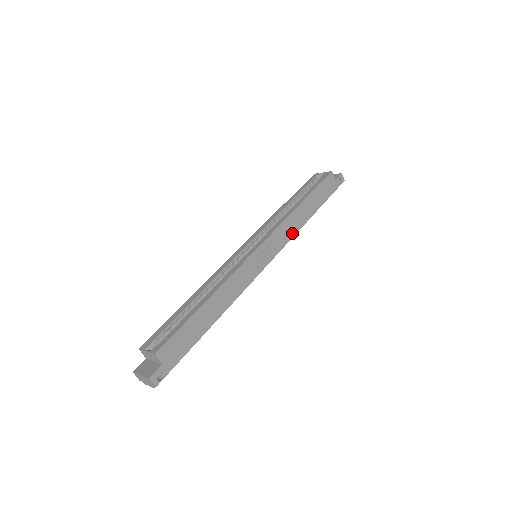
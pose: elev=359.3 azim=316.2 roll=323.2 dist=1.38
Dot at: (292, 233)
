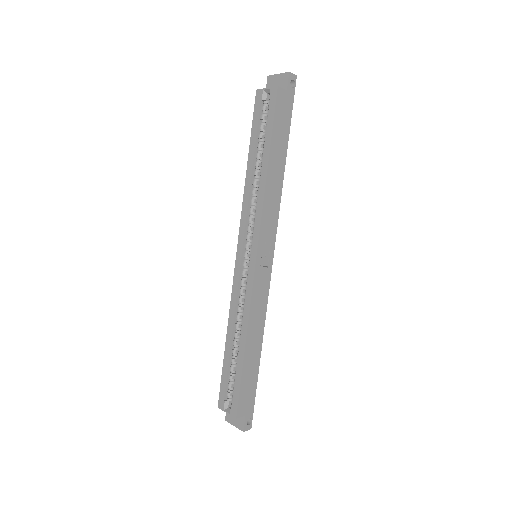
Dot at: (276, 206)
